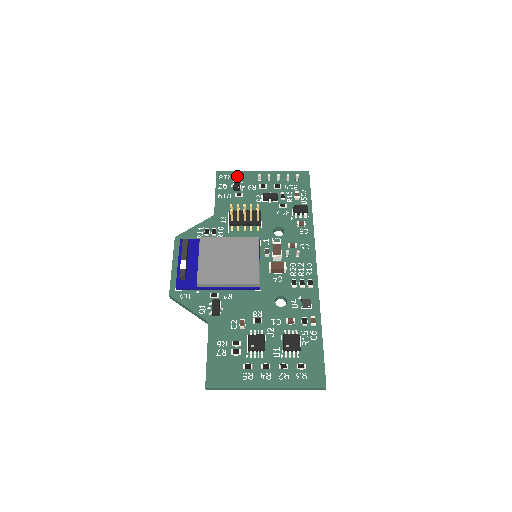
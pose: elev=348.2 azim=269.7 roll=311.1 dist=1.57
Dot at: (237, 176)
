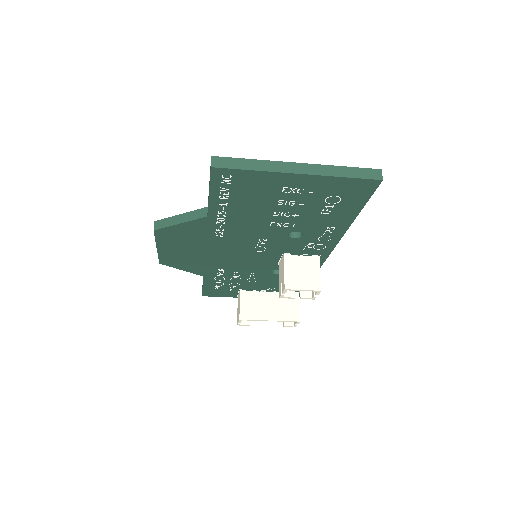
Dot at: occluded
